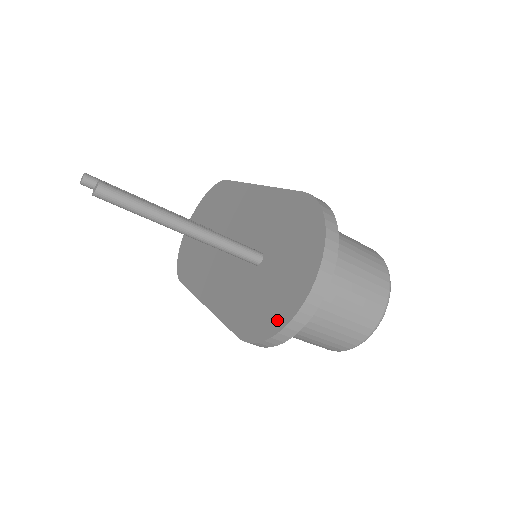
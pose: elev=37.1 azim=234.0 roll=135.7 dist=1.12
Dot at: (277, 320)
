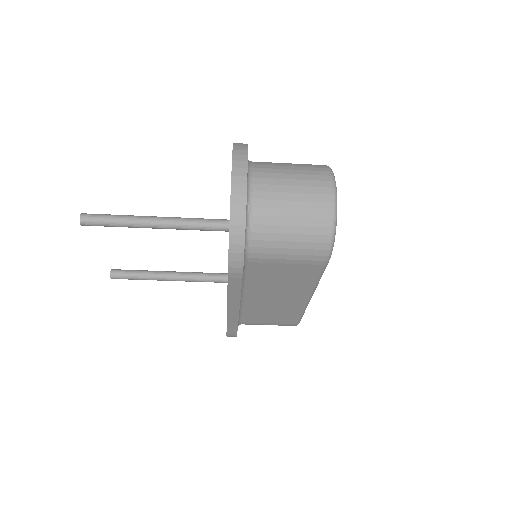
Dot at: occluded
